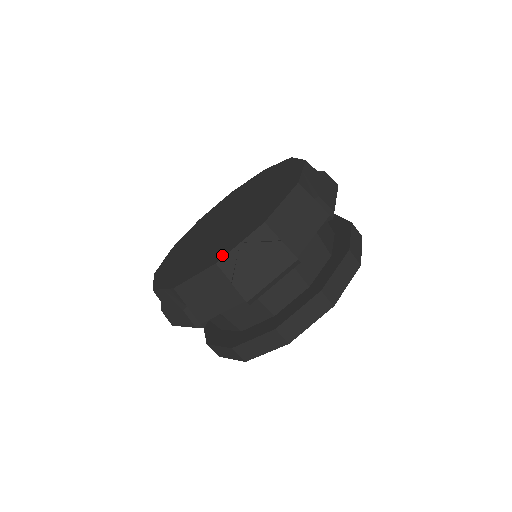
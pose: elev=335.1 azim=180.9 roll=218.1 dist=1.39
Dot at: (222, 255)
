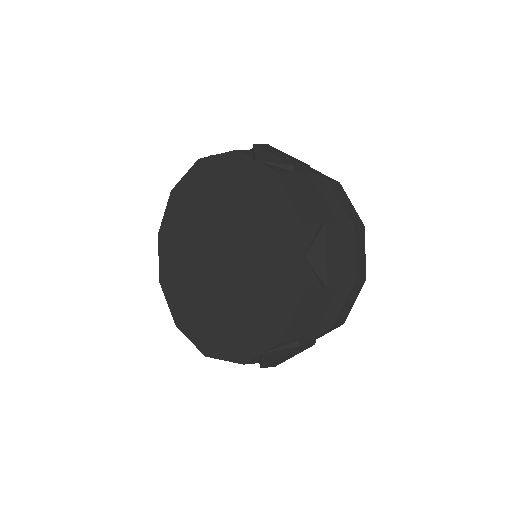
Dot at: (246, 356)
